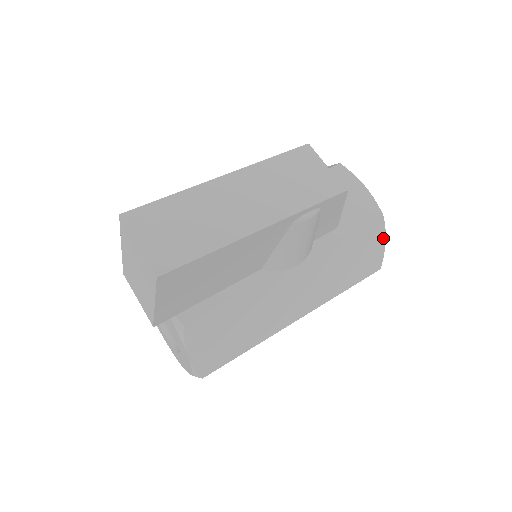
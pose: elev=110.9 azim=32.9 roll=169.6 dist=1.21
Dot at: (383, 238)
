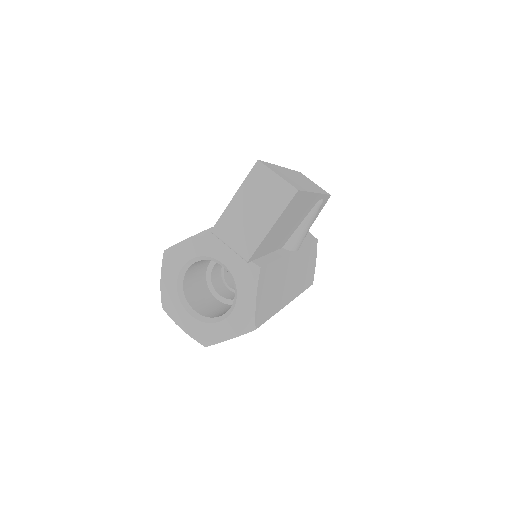
Dot at: occluded
